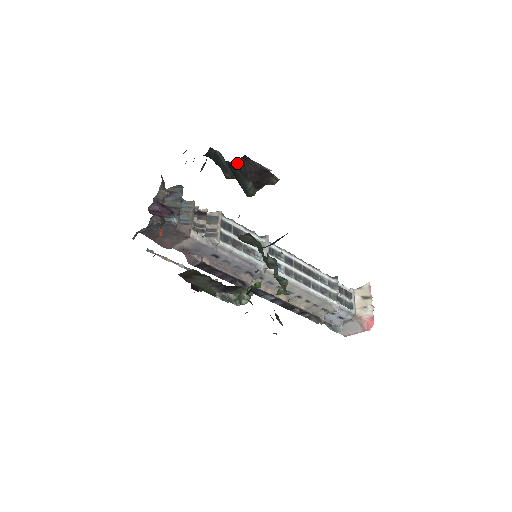
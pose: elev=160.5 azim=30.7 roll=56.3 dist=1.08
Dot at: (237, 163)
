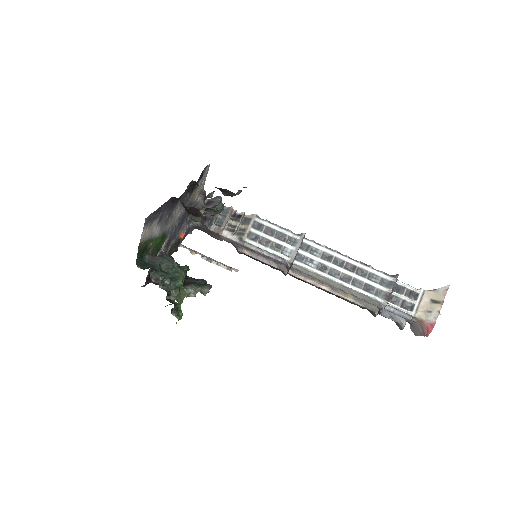
Dot at: occluded
